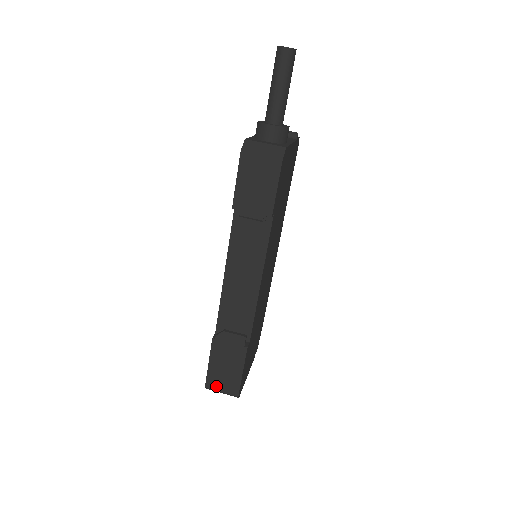
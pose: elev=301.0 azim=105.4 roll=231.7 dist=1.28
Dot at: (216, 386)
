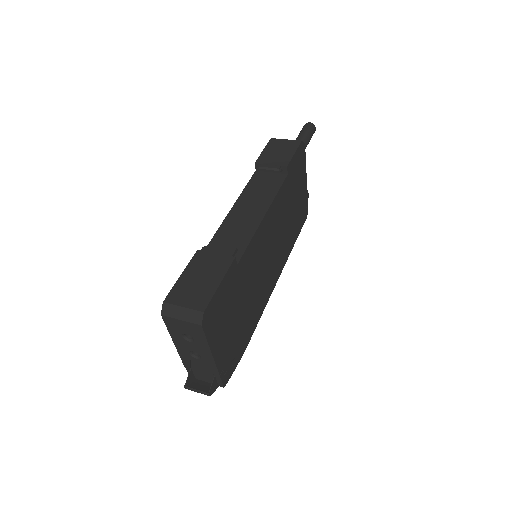
Dot at: (179, 300)
